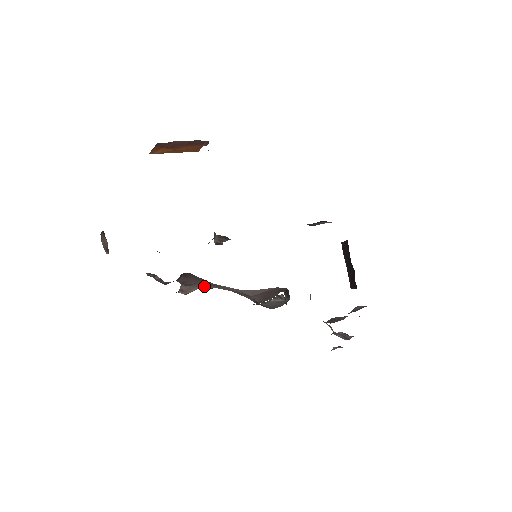
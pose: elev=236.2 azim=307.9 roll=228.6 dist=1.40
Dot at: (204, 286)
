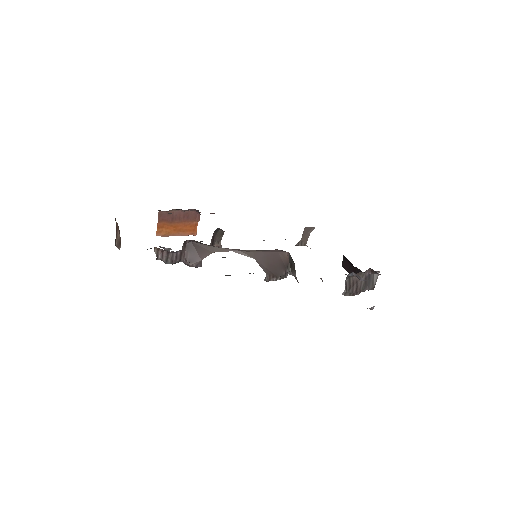
Dot at: (208, 254)
